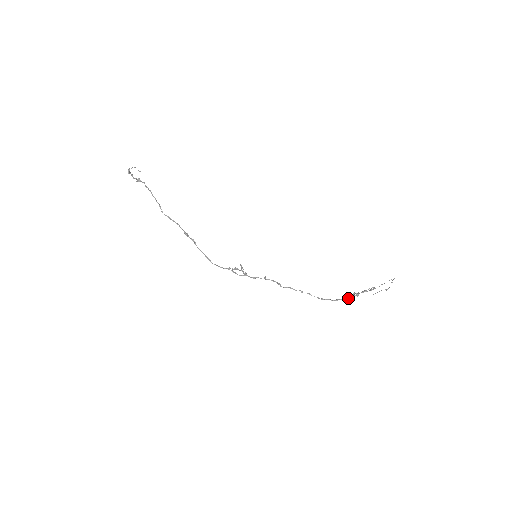
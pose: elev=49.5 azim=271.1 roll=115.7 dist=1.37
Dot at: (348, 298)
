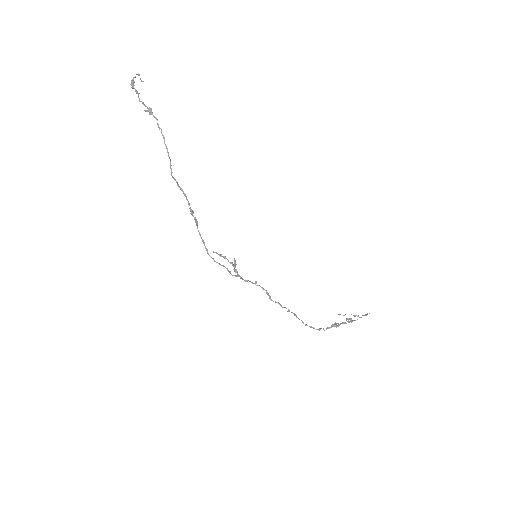
Dot at: (328, 327)
